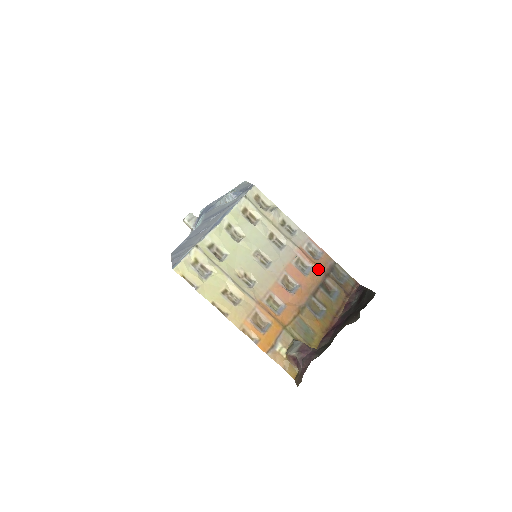
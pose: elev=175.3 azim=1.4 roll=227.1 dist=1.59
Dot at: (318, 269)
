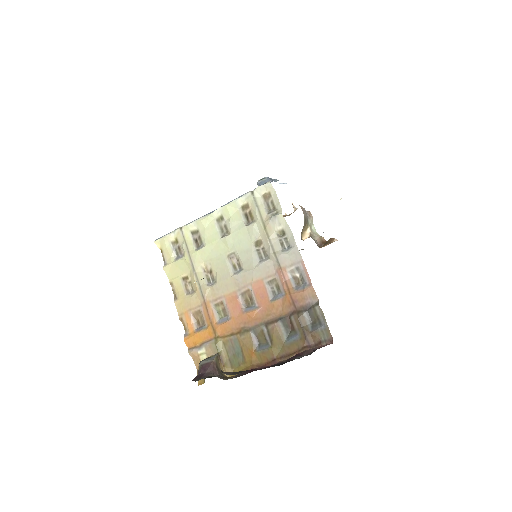
Dot at: (289, 300)
